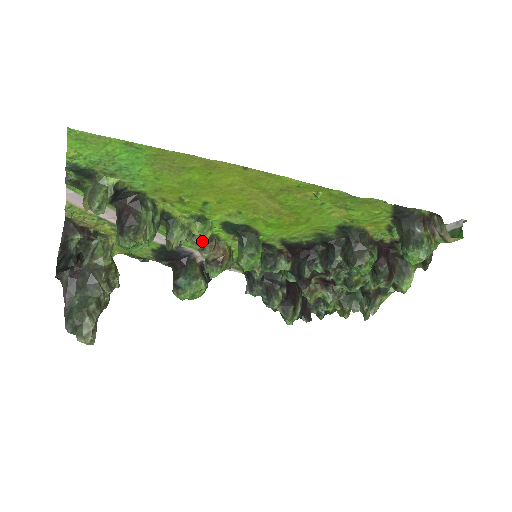
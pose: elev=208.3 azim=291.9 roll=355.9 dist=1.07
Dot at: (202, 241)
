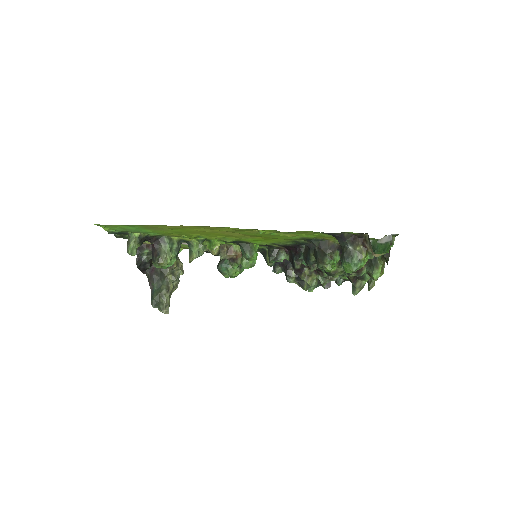
Dot at: (214, 251)
